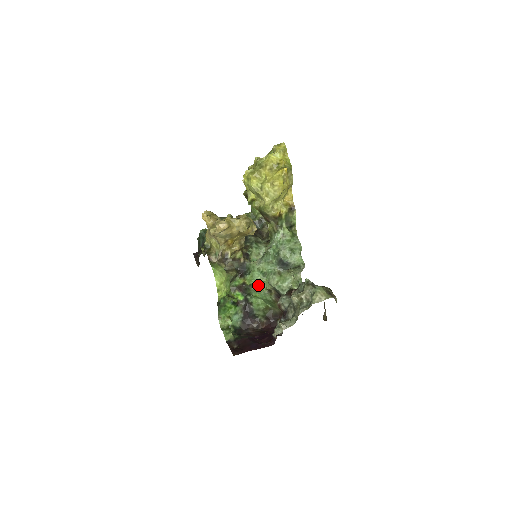
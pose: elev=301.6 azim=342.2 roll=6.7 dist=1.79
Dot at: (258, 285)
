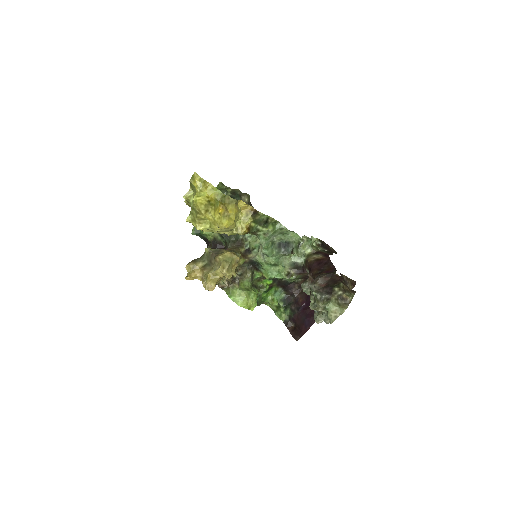
Dot at: (276, 275)
